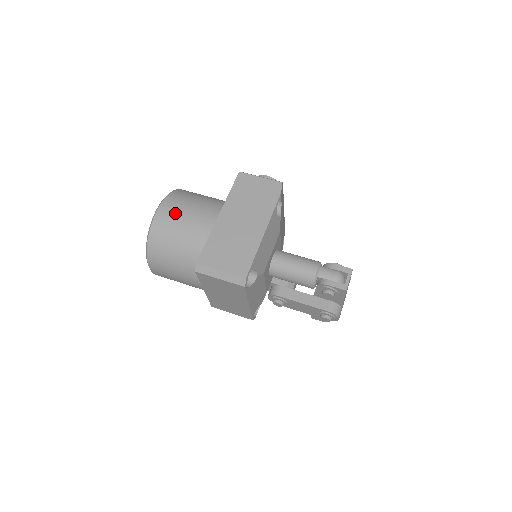
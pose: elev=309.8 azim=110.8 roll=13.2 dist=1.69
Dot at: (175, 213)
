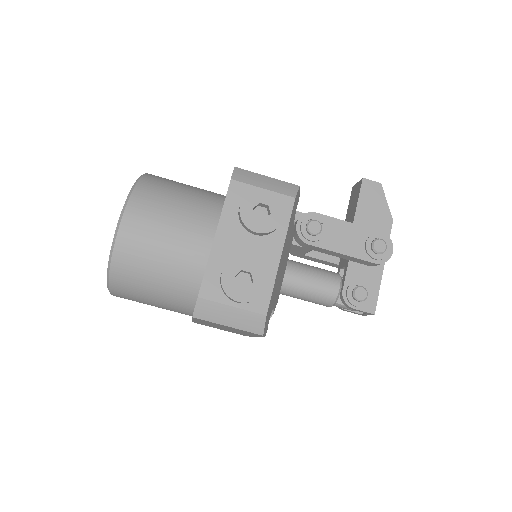
Dot at: occluded
